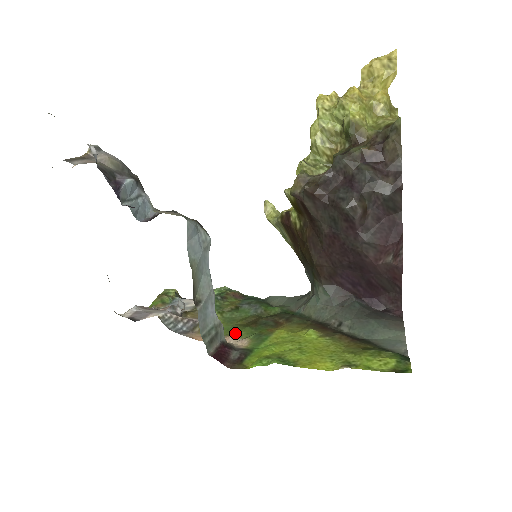
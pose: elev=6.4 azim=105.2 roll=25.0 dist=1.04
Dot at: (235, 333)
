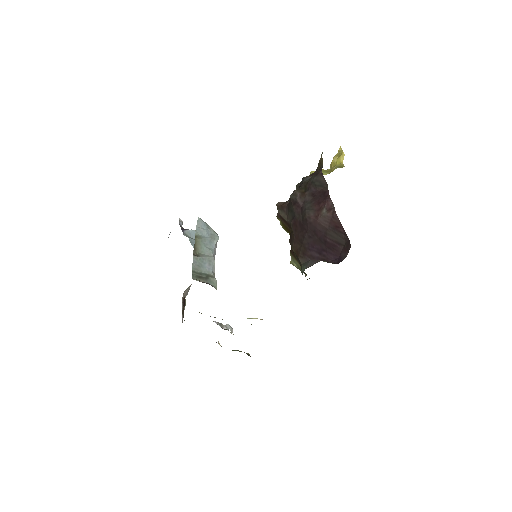
Dot at: occluded
